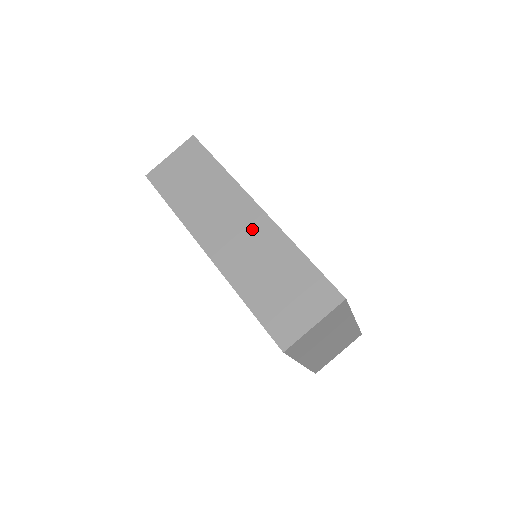
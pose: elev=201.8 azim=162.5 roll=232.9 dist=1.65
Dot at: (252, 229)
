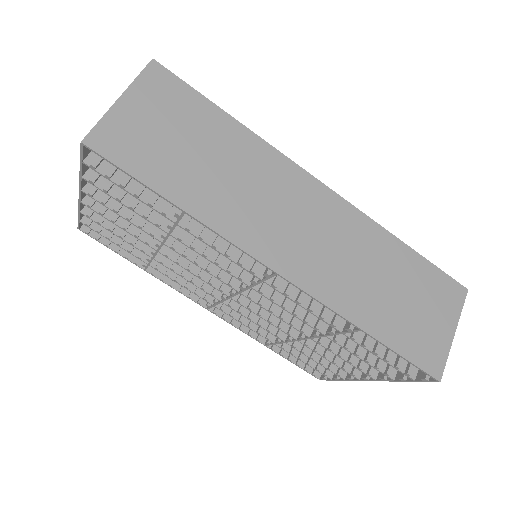
Dot at: (331, 222)
